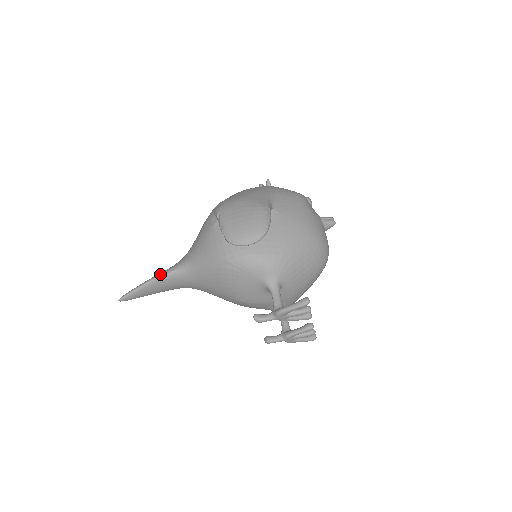
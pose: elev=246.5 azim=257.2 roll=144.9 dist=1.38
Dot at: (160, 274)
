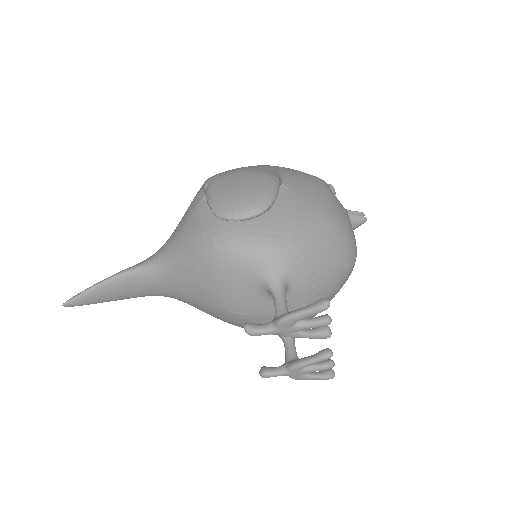
Dot at: (122, 270)
